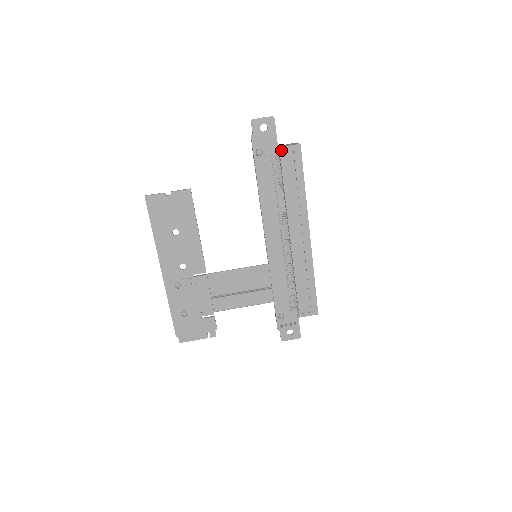
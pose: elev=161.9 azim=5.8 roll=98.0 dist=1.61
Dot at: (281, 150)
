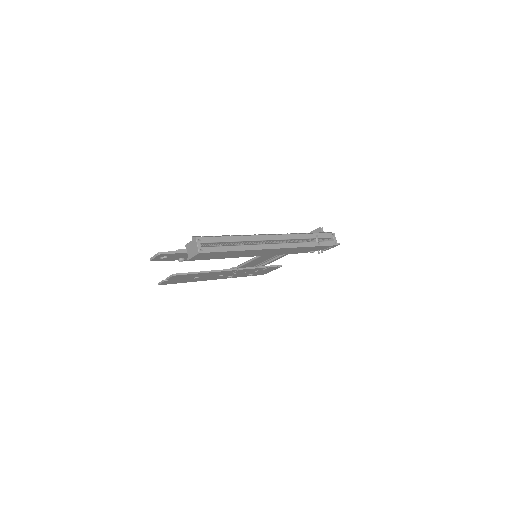
Dot at: (192, 259)
